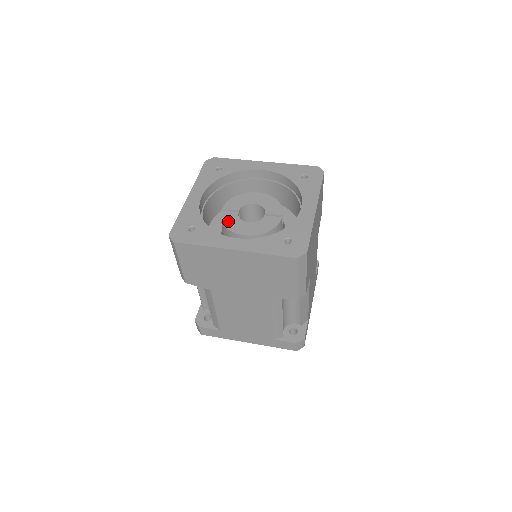
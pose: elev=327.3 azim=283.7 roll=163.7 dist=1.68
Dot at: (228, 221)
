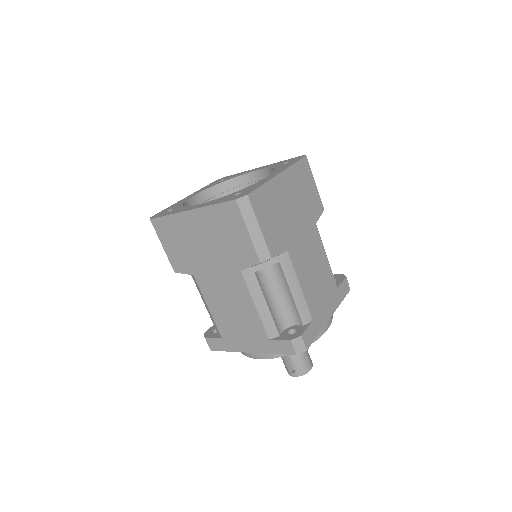
Dot at: occluded
